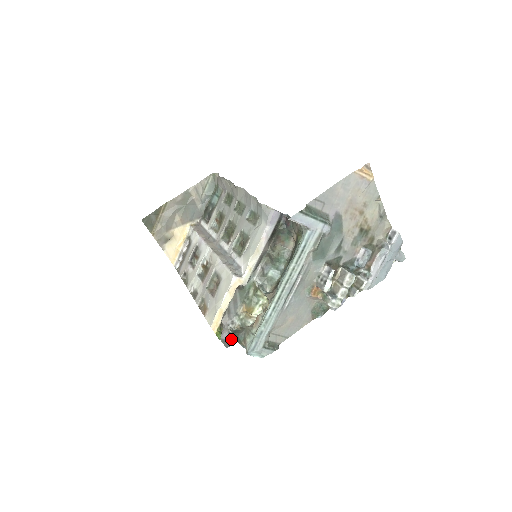
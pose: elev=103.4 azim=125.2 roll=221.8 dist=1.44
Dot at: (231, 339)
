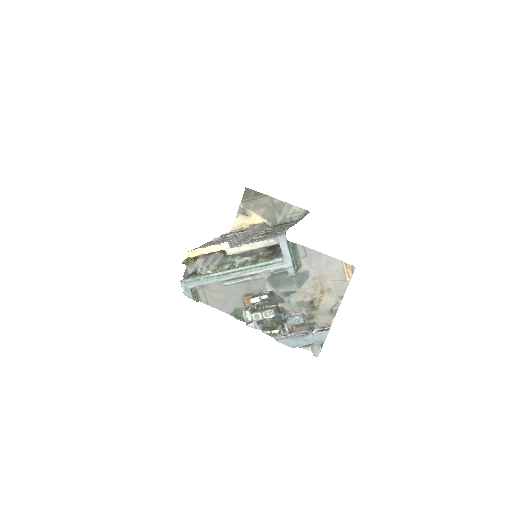
Dot at: occluded
